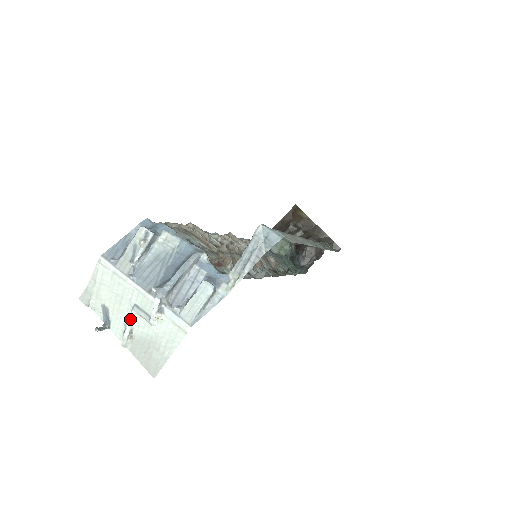
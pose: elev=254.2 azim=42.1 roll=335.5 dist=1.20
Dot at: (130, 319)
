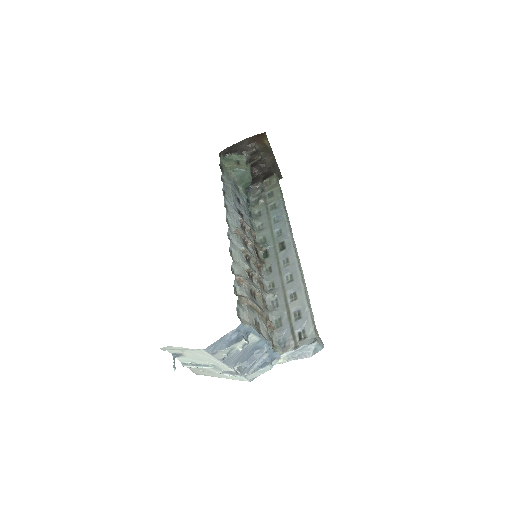
Dot at: occluded
